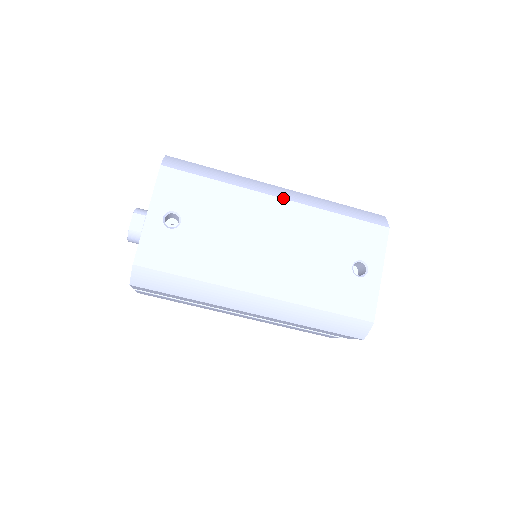
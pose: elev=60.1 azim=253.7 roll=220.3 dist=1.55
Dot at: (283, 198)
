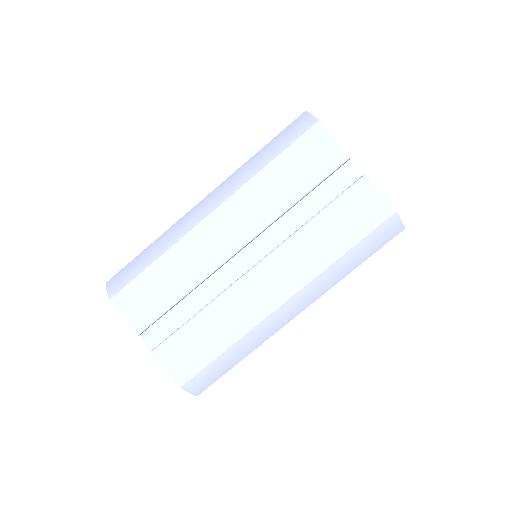
Dot at: occluded
